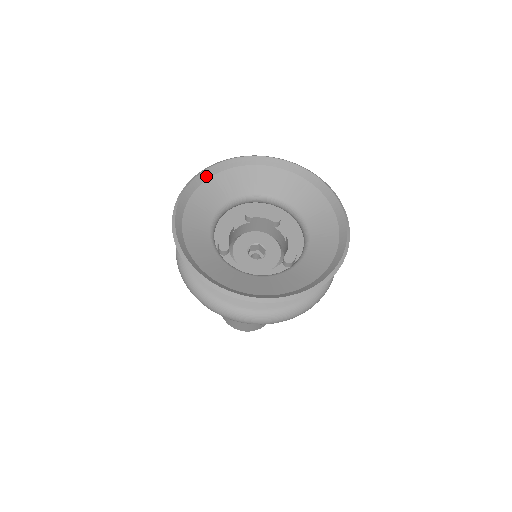
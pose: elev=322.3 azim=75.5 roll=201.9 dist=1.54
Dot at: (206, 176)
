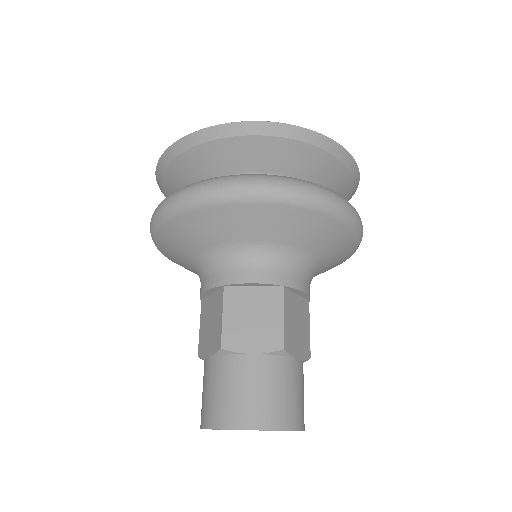
Dot at: occluded
